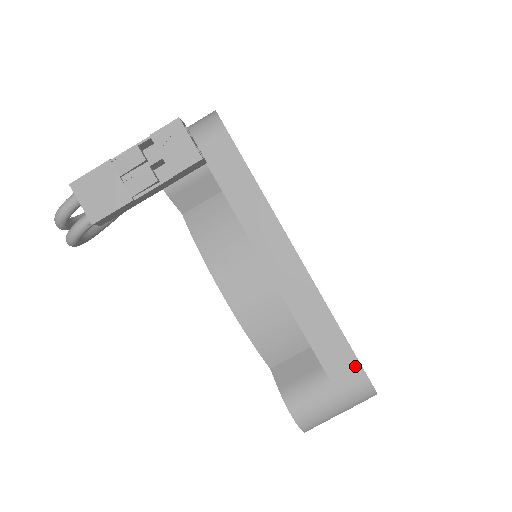
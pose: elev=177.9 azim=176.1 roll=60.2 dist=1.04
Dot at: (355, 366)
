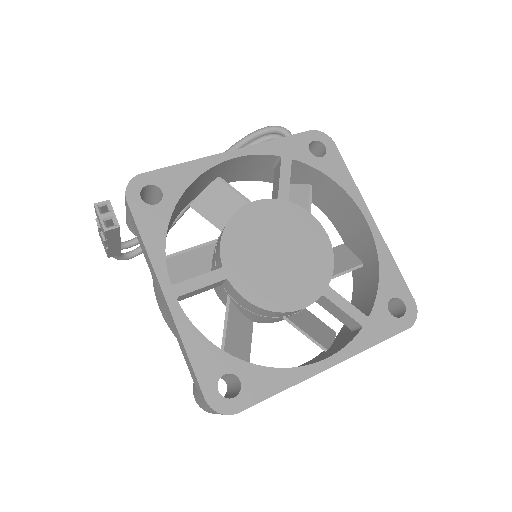
Dot at: (200, 389)
